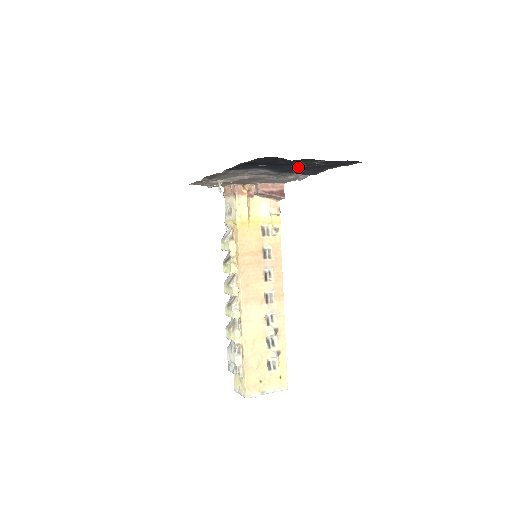
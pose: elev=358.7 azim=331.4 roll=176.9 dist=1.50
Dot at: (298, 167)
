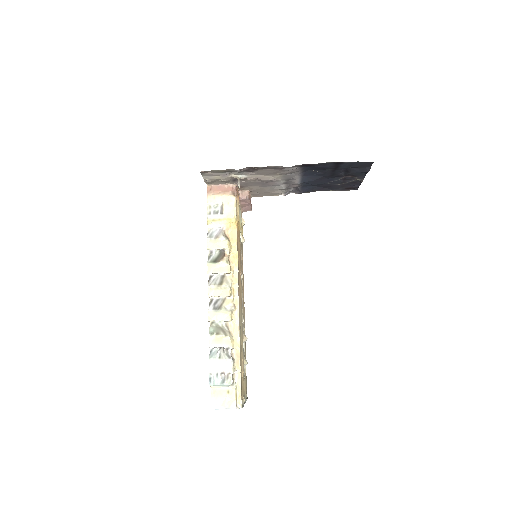
Dot at: (323, 181)
